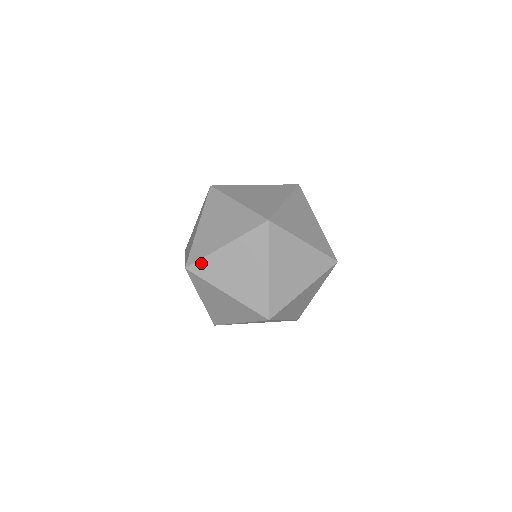
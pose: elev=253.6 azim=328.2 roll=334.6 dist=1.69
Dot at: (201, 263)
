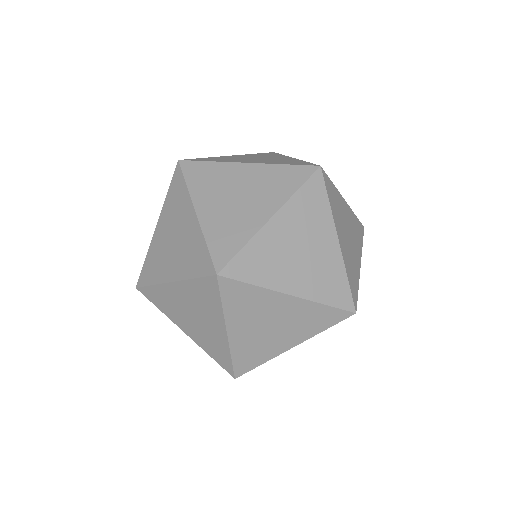
Dot at: (201, 165)
